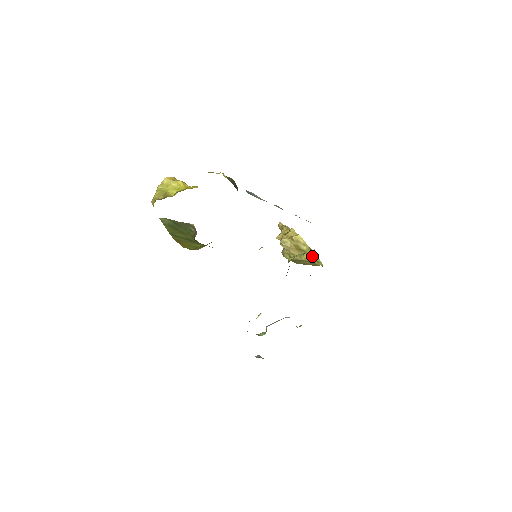
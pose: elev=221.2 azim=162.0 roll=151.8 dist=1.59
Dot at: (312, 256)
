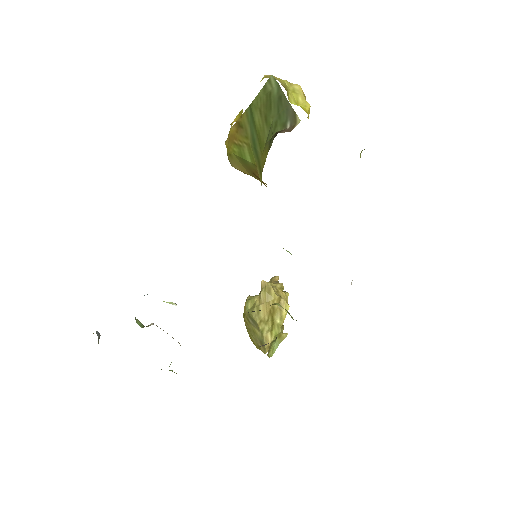
Dot at: (273, 336)
